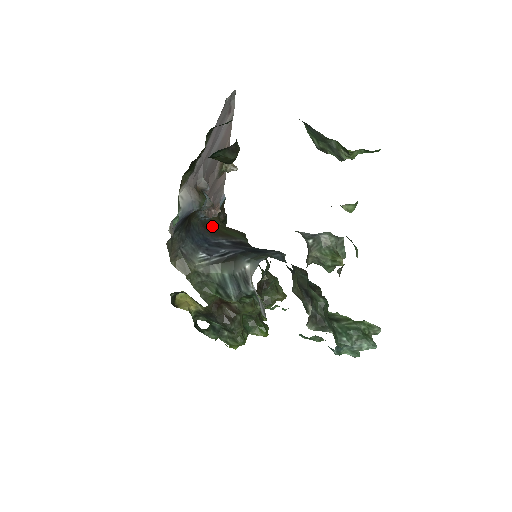
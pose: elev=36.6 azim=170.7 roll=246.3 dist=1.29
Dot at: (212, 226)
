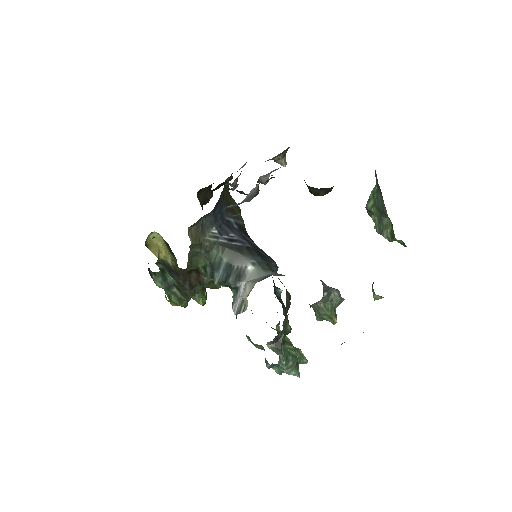
Dot at: (225, 194)
